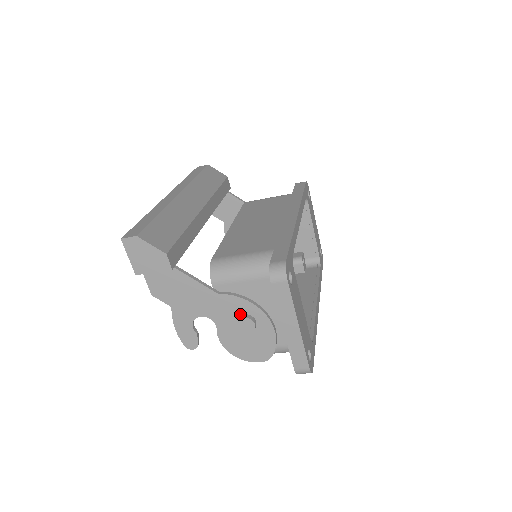
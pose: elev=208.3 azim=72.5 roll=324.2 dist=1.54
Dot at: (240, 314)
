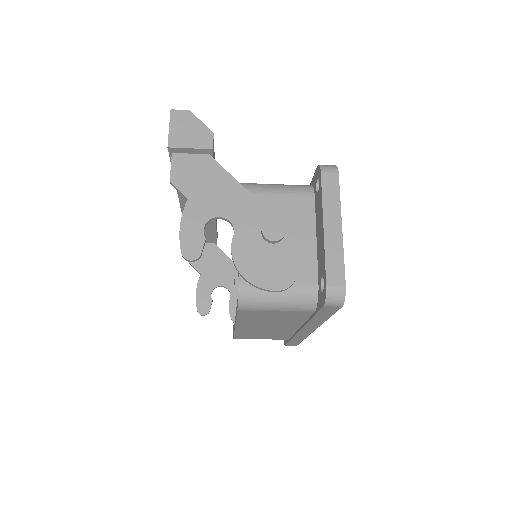
Dot at: (268, 221)
